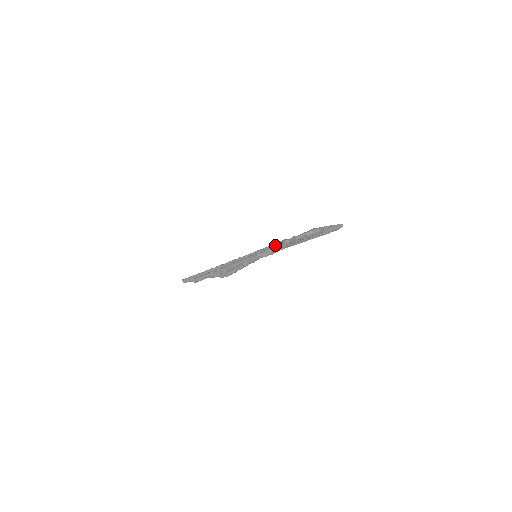
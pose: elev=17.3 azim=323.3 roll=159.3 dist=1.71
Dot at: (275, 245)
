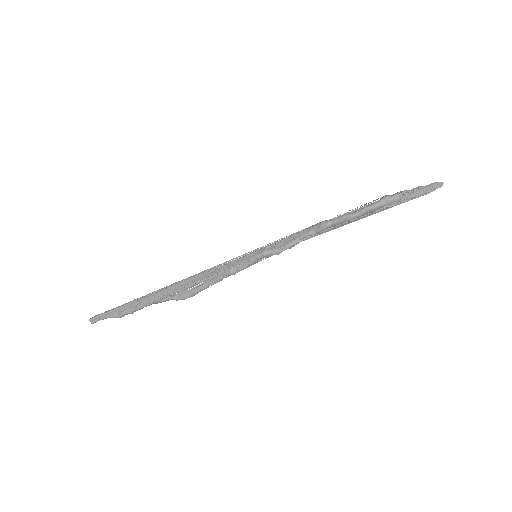
Dot at: (300, 234)
